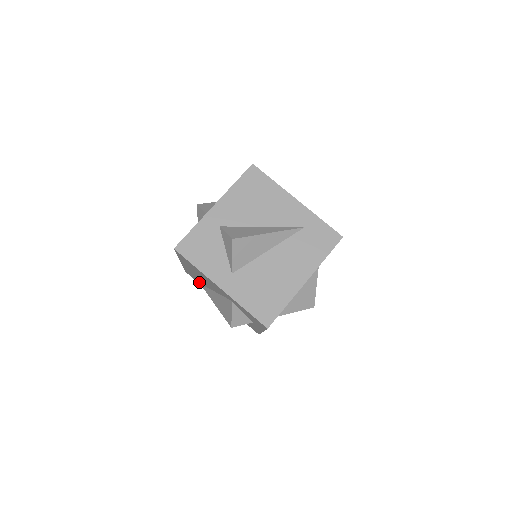
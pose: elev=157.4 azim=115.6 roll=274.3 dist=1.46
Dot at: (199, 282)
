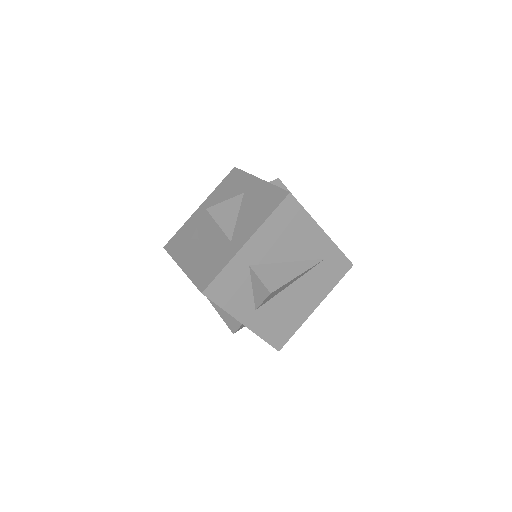
Dot at: occluded
